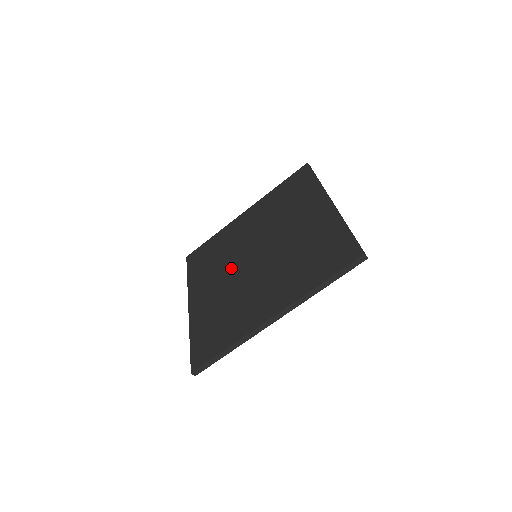
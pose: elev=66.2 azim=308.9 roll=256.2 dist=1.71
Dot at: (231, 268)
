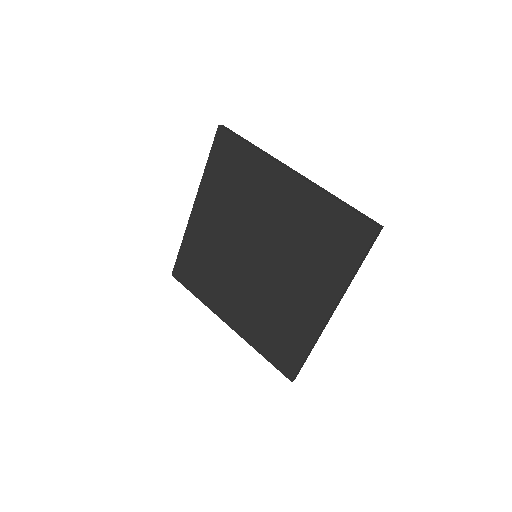
Dot at: (239, 276)
